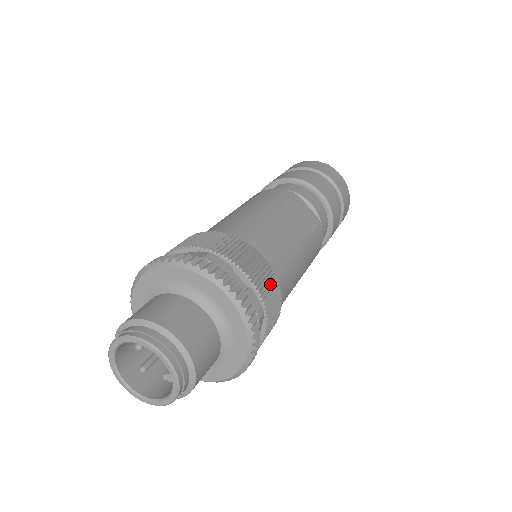
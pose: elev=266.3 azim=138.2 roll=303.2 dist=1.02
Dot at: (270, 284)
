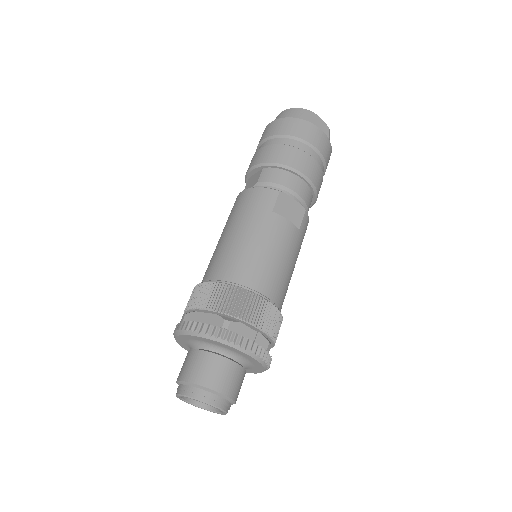
Dot at: (272, 316)
